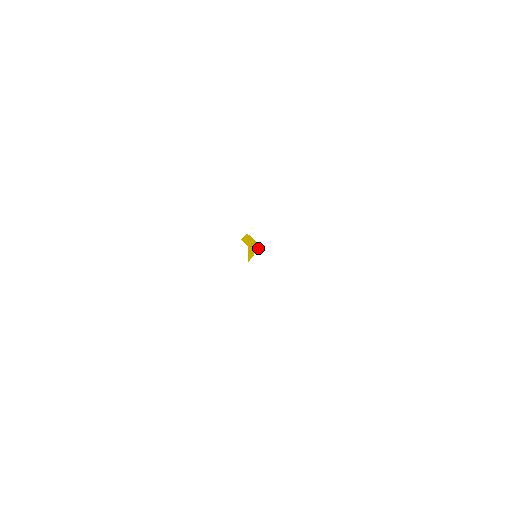
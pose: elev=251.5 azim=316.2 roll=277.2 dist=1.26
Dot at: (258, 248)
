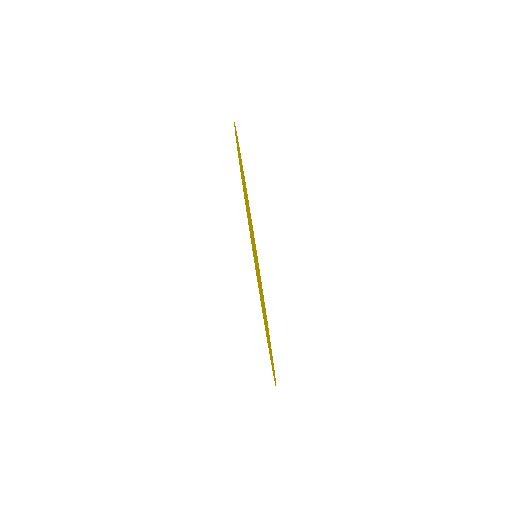
Dot at: occluded
